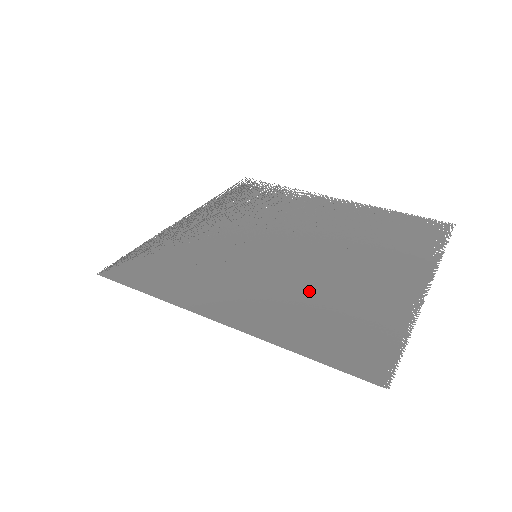
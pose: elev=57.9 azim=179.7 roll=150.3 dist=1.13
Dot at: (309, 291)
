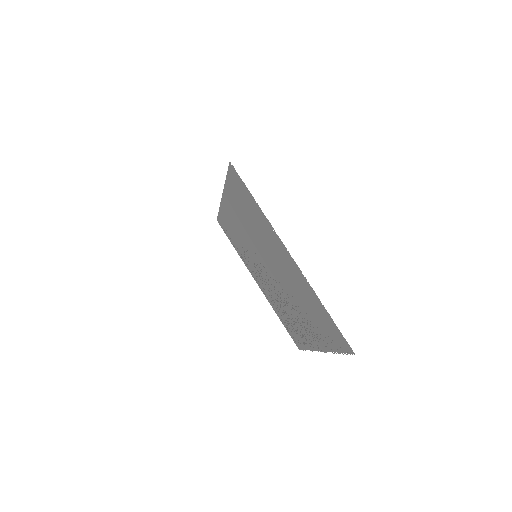
Dot at: occluded
